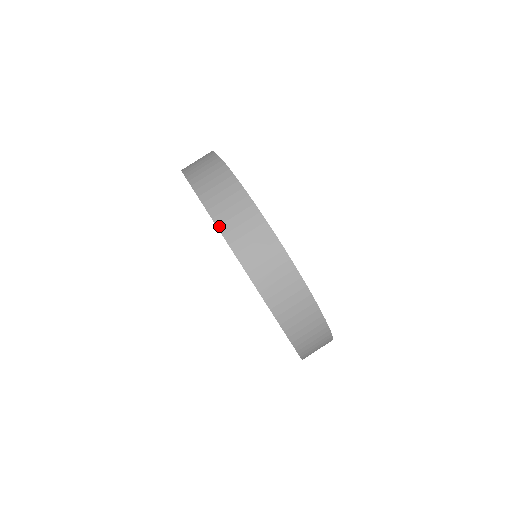
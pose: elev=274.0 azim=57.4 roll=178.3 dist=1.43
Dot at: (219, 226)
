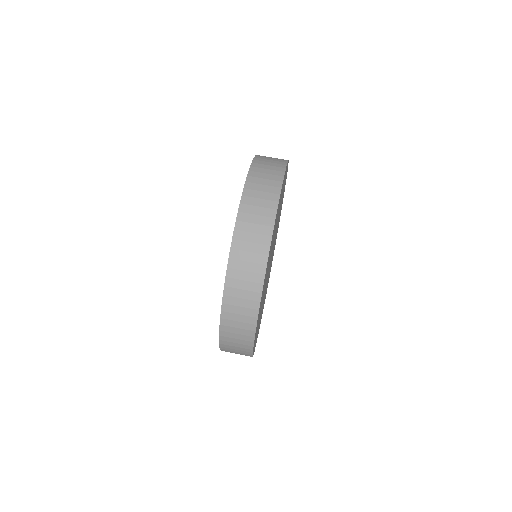
Dot at: (257, 156)
